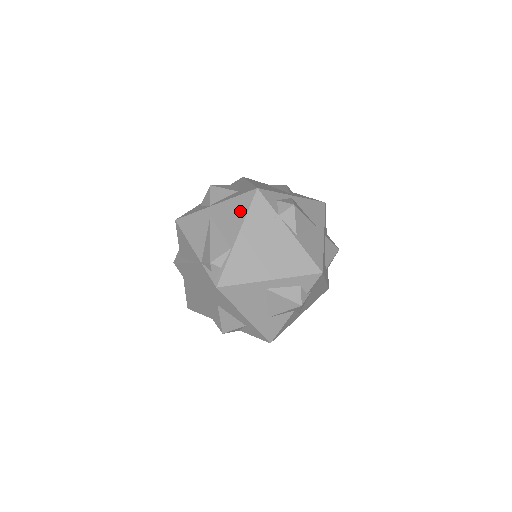
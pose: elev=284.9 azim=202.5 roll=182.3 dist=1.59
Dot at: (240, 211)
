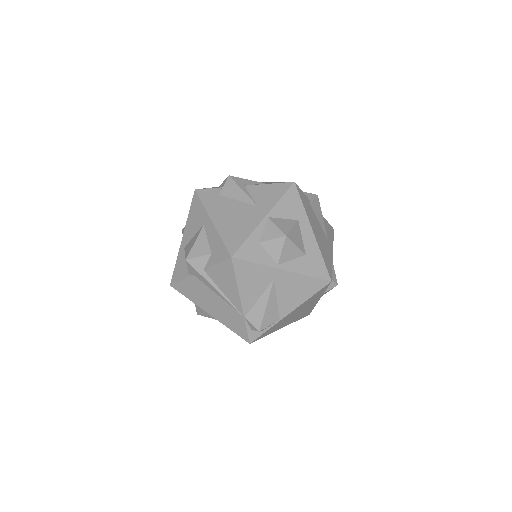
Dot at: (305, 293)
